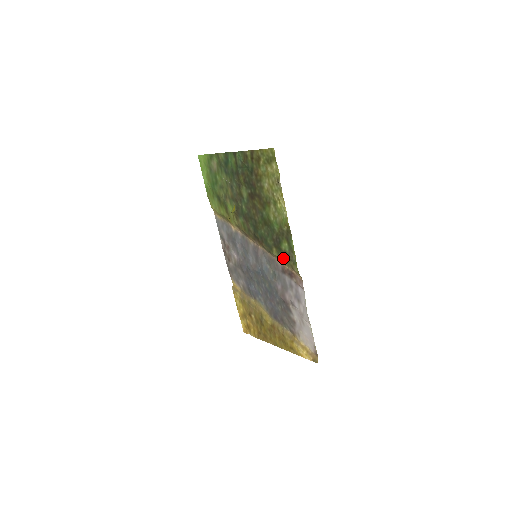
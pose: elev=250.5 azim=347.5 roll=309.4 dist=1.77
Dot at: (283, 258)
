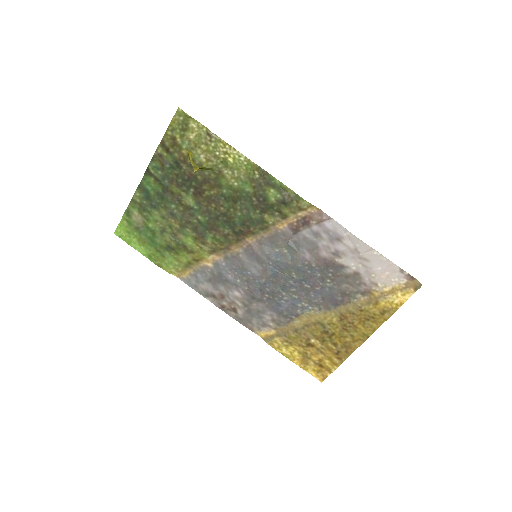
Dot at: (282, 213)
